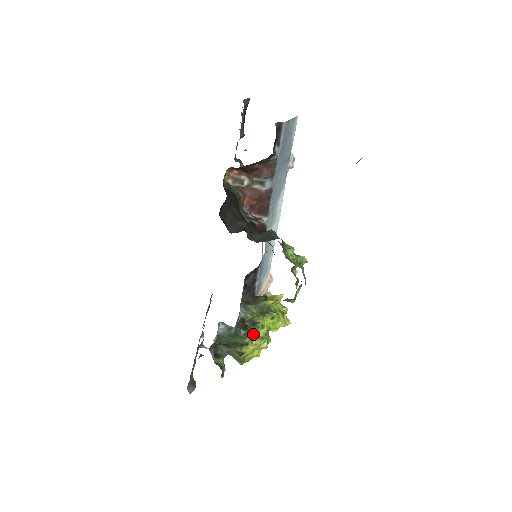
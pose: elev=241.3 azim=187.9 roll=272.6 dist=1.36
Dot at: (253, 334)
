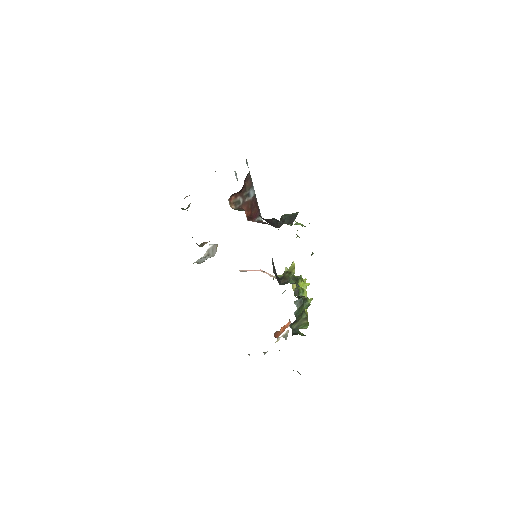
Dot at: occluded
